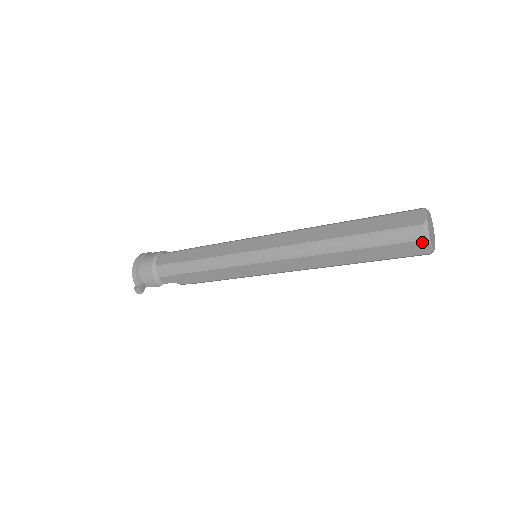
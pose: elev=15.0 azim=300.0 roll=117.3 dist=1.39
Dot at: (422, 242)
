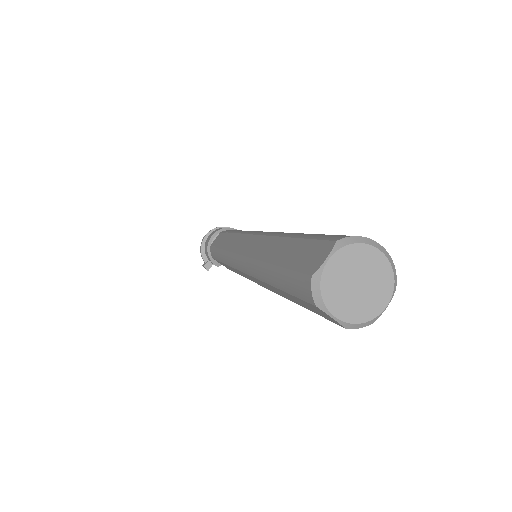
Dot at: (317, 307)
